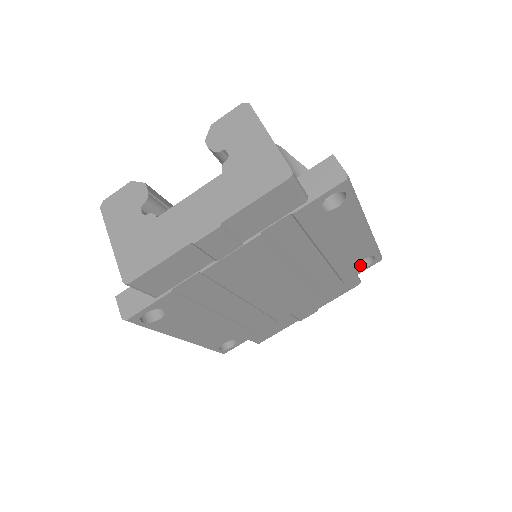
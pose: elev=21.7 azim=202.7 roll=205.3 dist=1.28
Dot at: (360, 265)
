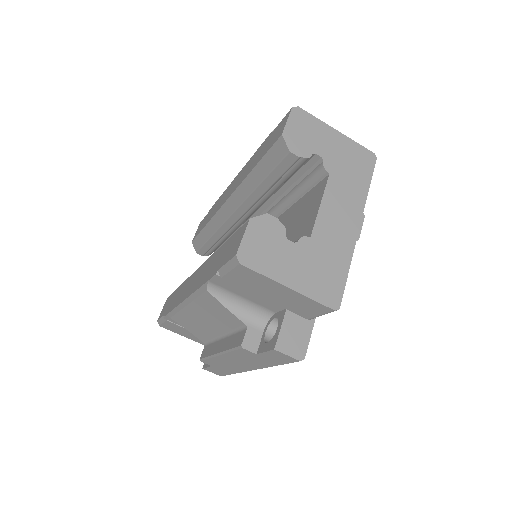
Dot at: occluded
